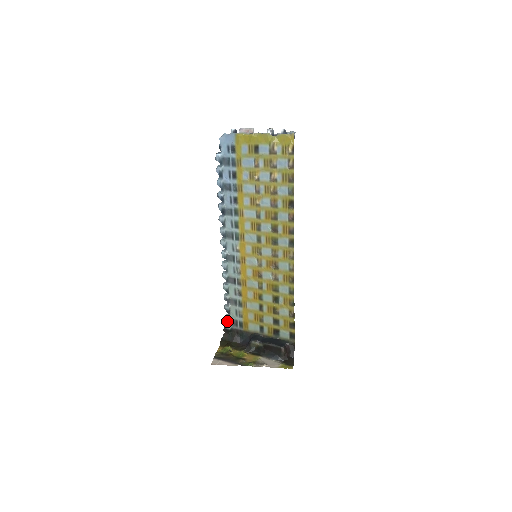
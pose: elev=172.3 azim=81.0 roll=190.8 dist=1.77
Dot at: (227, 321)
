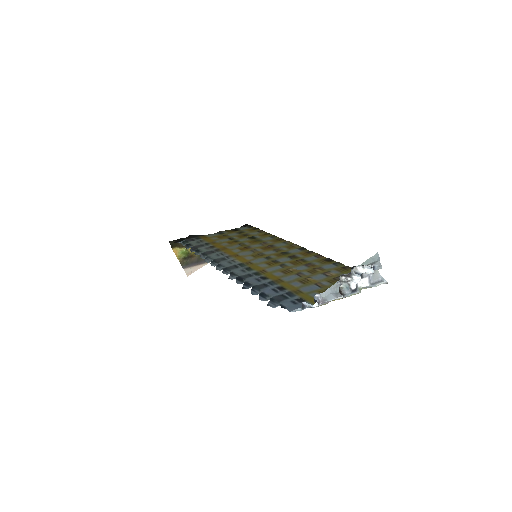
Dot at: (183, 243)
